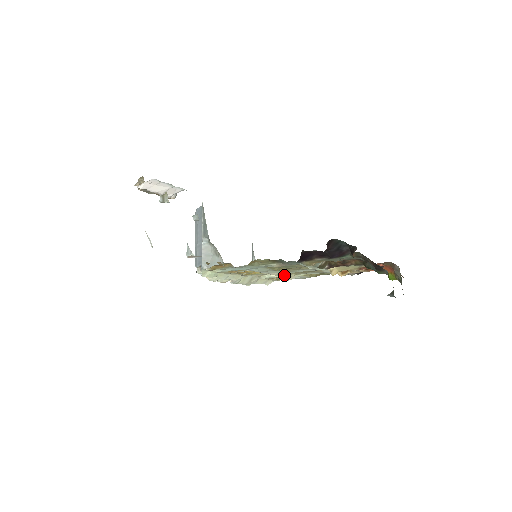
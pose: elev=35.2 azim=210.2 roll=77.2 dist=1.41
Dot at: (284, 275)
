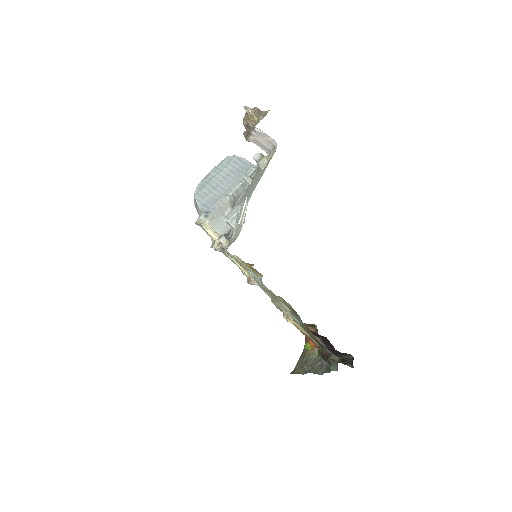
Dot at: (256, 284)
